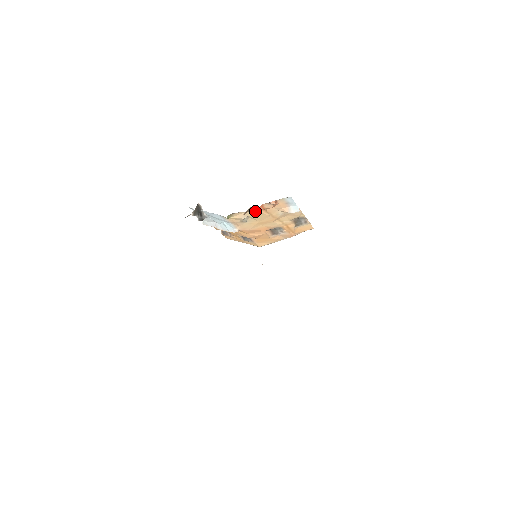
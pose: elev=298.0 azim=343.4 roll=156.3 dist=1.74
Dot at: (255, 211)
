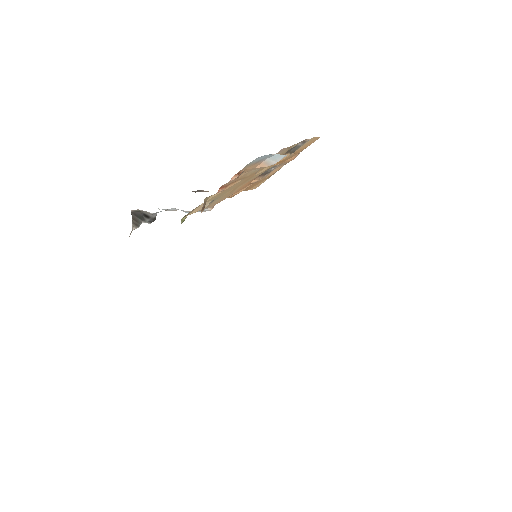
Dot at: (216, 194)
